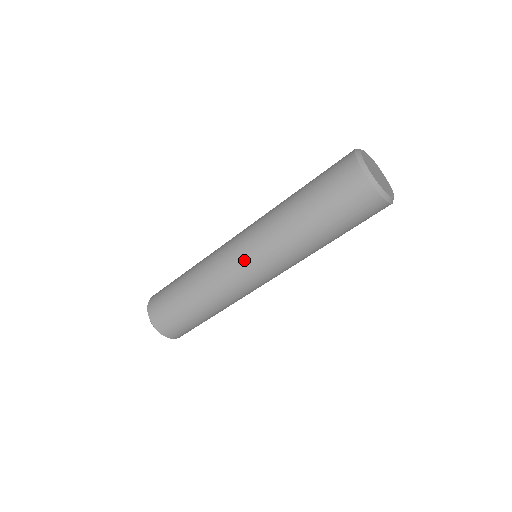
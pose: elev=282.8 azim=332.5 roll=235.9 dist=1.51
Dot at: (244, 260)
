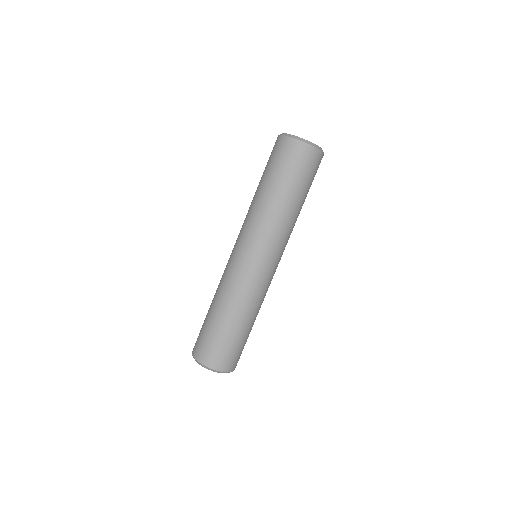
Dot at: (255, 258)
